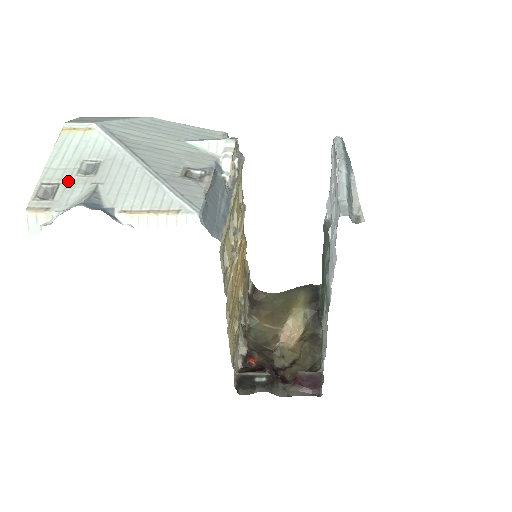
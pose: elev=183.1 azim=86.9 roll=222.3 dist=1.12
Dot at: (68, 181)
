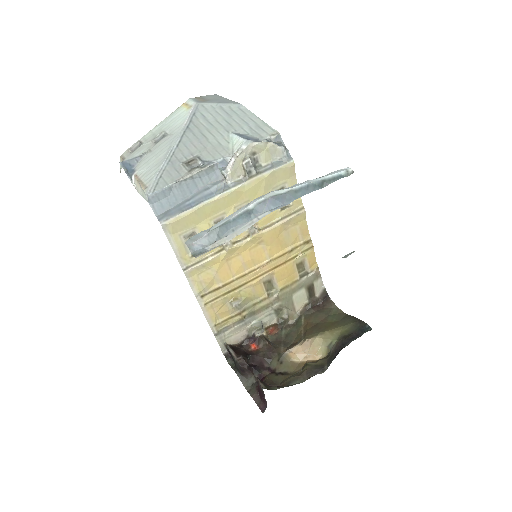
Dot at: (146, 143)
